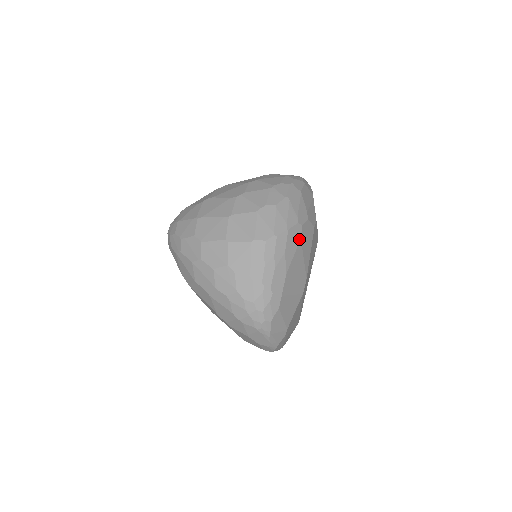
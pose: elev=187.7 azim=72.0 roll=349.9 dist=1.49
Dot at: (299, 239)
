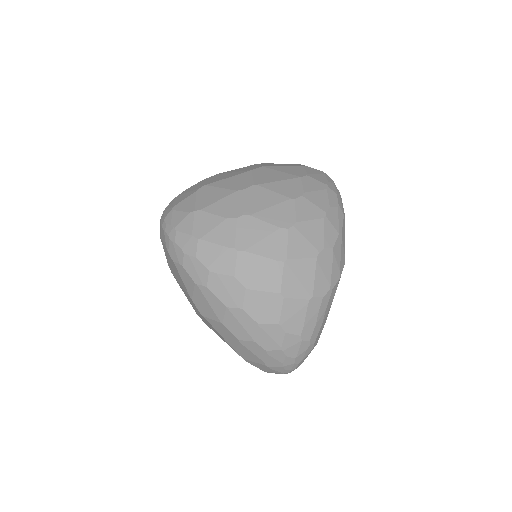
Dot at: occluded
